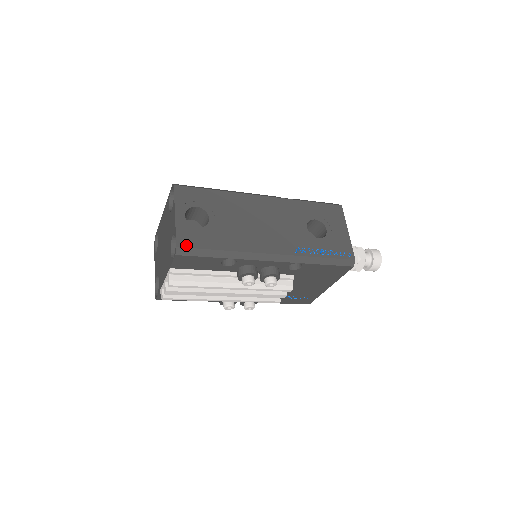
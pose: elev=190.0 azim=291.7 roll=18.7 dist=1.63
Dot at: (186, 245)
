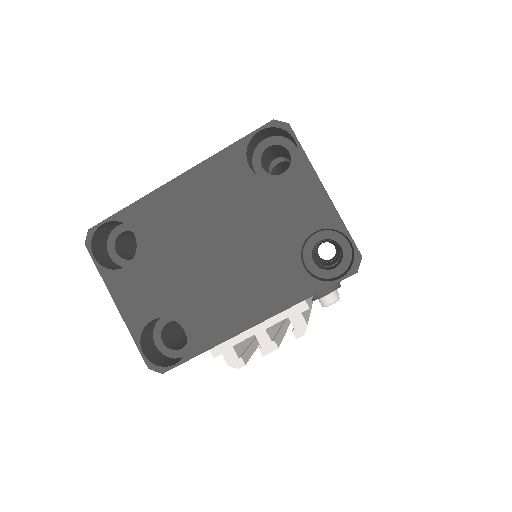
Dot at: occluded
